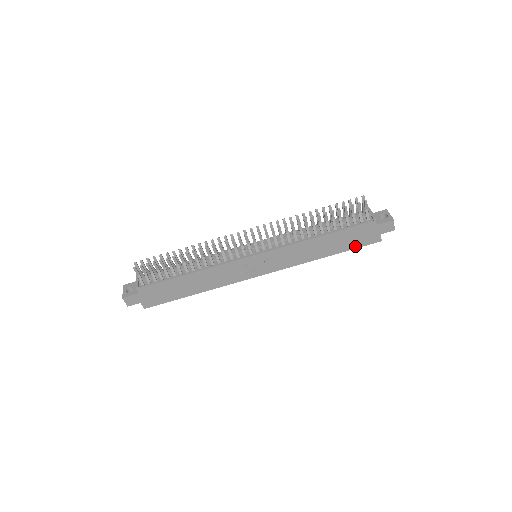
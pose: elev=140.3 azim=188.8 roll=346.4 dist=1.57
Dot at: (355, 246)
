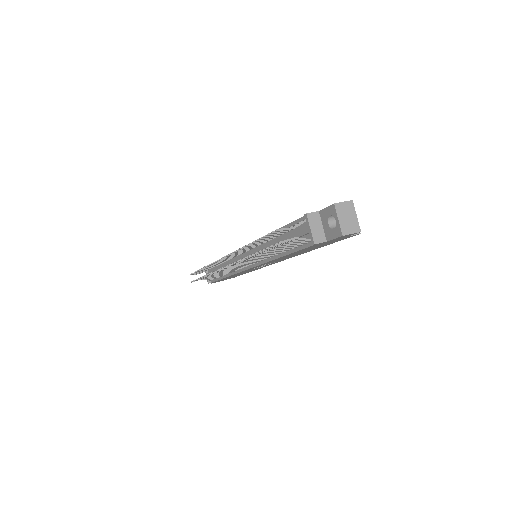
Dot at: (333, 242)
